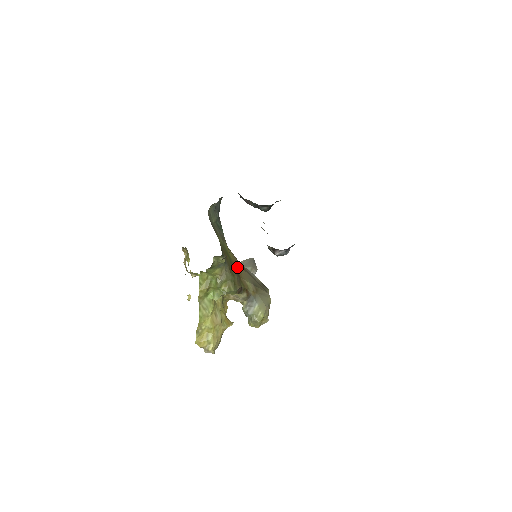
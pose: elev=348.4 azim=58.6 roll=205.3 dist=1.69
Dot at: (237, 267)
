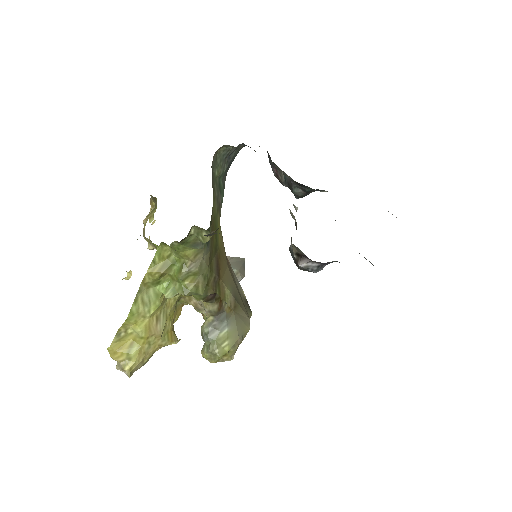
Dot at: (221, 260)
